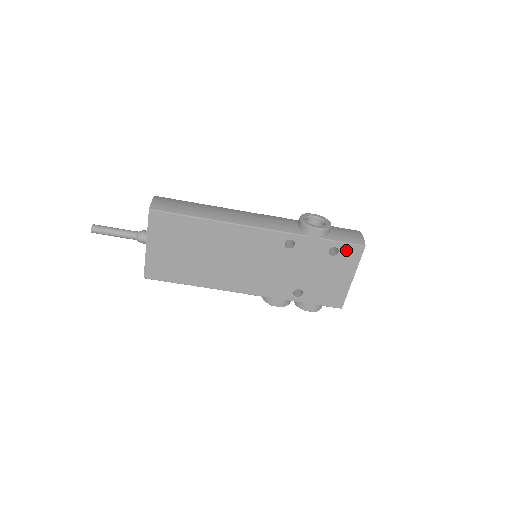
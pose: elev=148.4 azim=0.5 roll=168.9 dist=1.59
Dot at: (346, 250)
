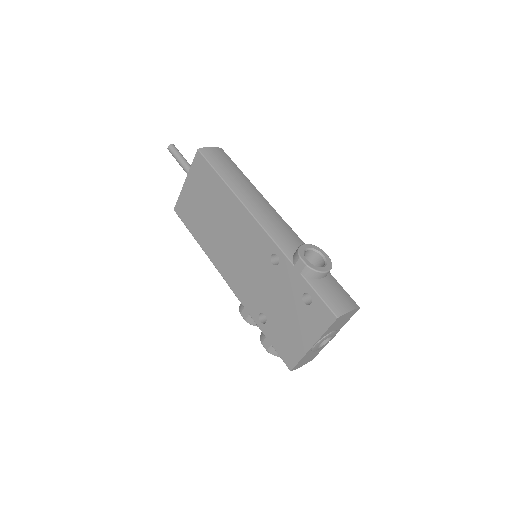
Dot at: (318, 307)
